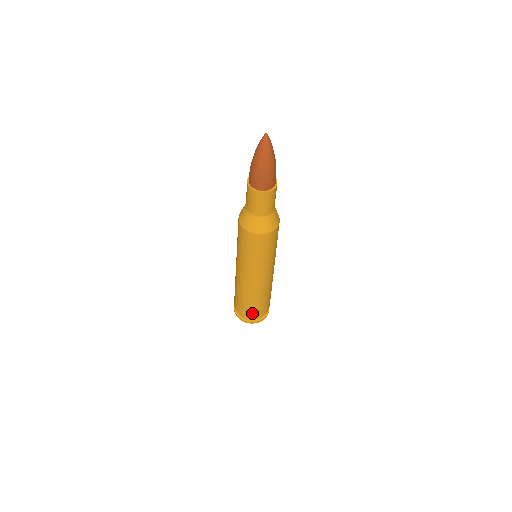
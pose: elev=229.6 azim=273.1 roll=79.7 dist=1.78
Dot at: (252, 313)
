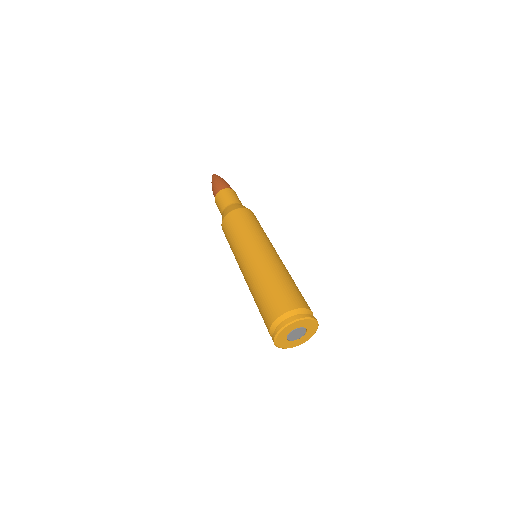
Dot at: (283, 301)
